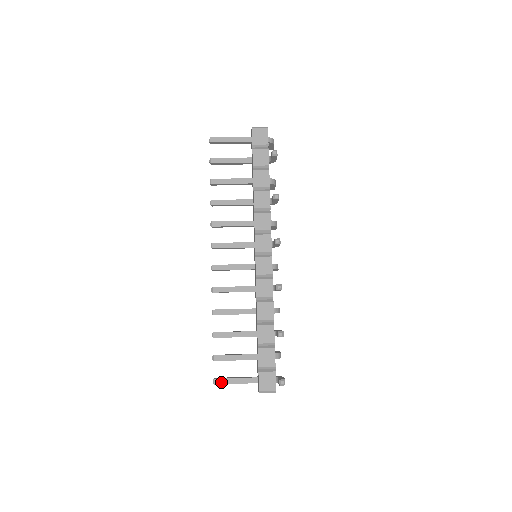
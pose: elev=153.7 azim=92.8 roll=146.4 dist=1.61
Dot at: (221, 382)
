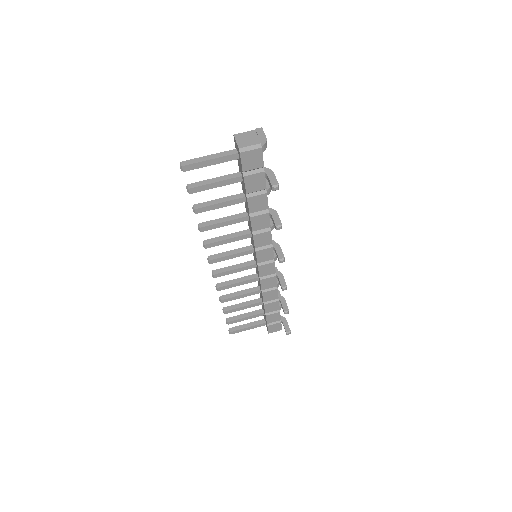
Dot at: (236, 332)
